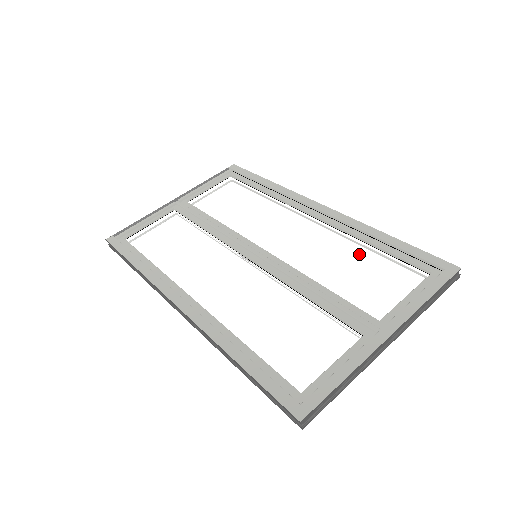
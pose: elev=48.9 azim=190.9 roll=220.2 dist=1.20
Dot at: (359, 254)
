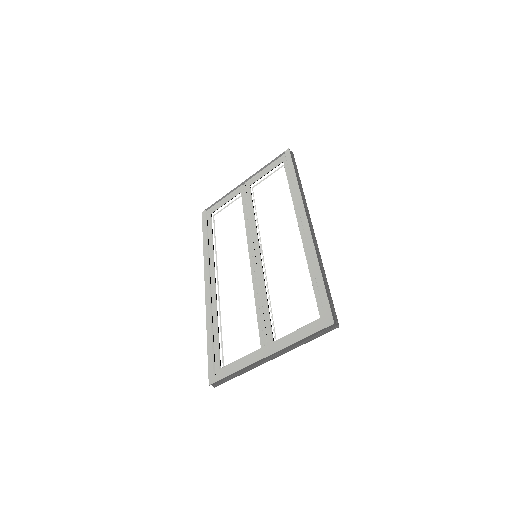
Dot at: (300, 280)
